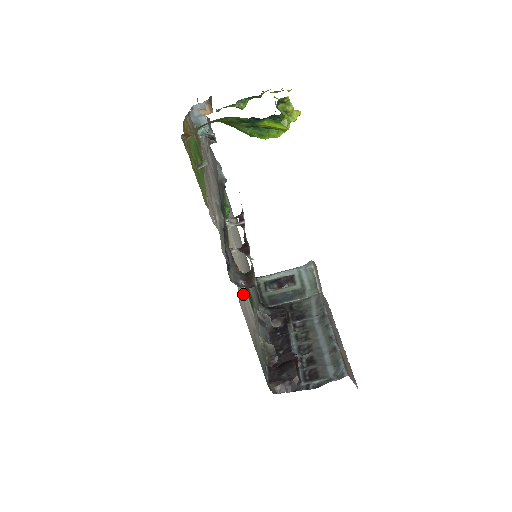
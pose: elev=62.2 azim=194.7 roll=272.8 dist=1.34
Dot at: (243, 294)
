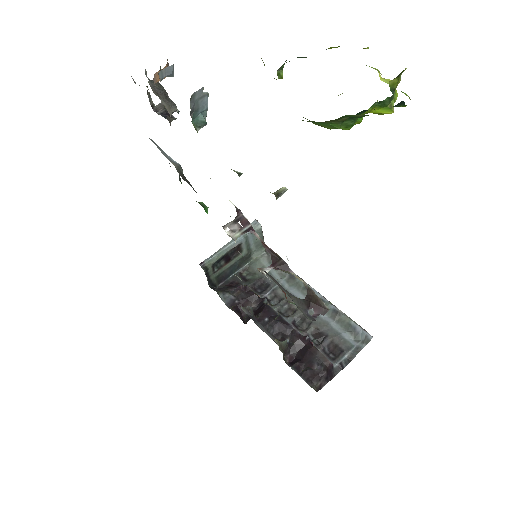
Dot at: occluded
